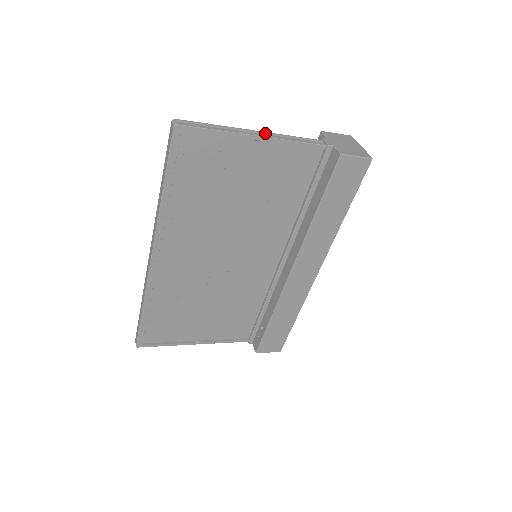
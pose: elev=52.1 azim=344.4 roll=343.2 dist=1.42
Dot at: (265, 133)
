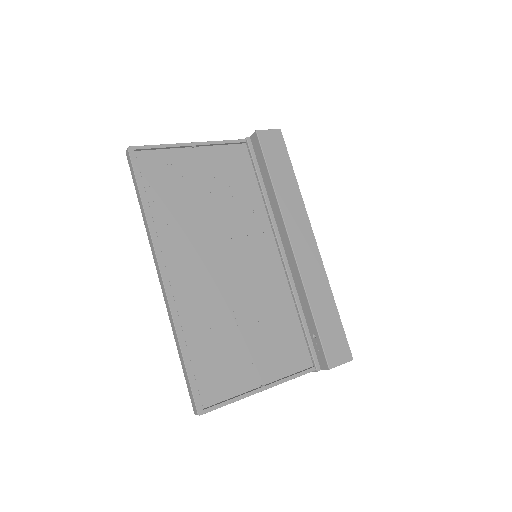
Dot at: occluded
